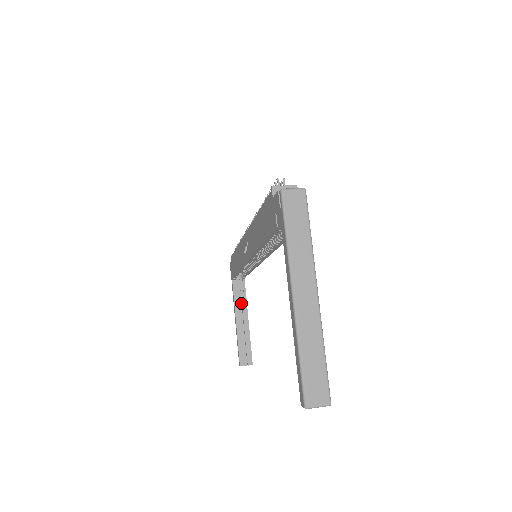
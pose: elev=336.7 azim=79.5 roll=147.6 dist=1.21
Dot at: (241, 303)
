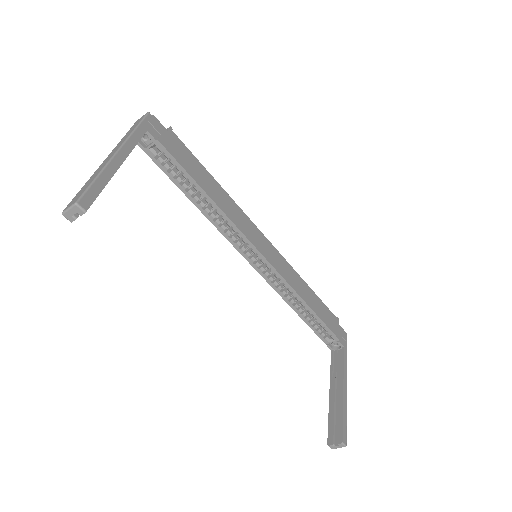
Dot at: (339, 373)
